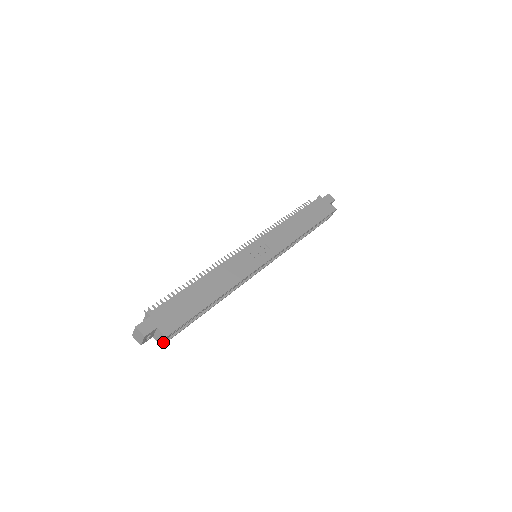
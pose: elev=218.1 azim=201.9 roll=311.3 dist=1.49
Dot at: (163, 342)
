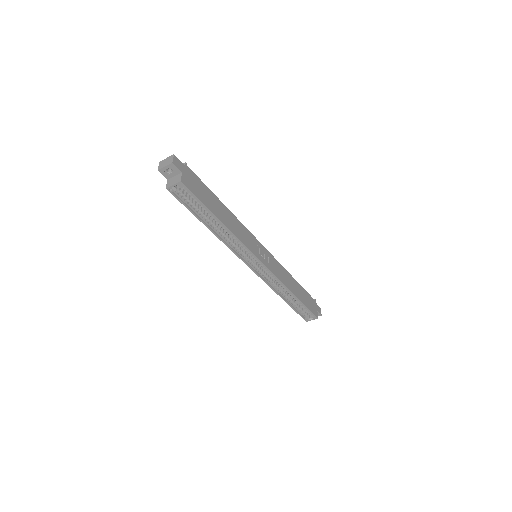
Dot at: (172, 185)
